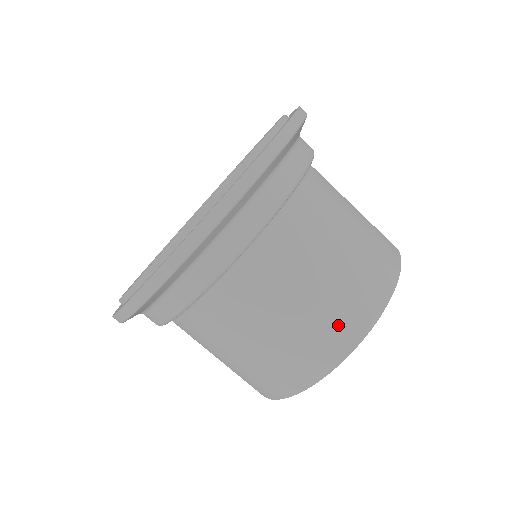
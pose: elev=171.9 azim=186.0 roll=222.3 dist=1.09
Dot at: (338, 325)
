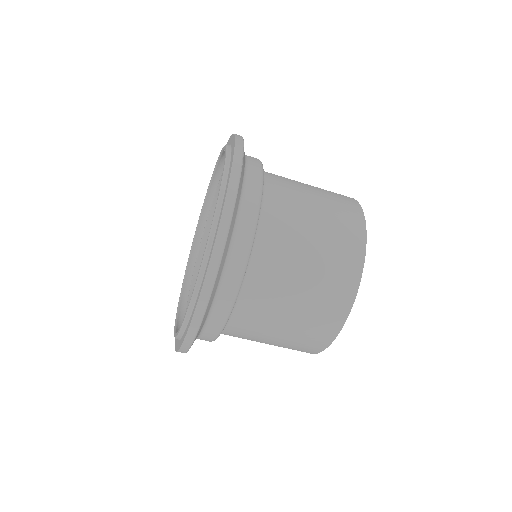
Dot at: (345, 216)
